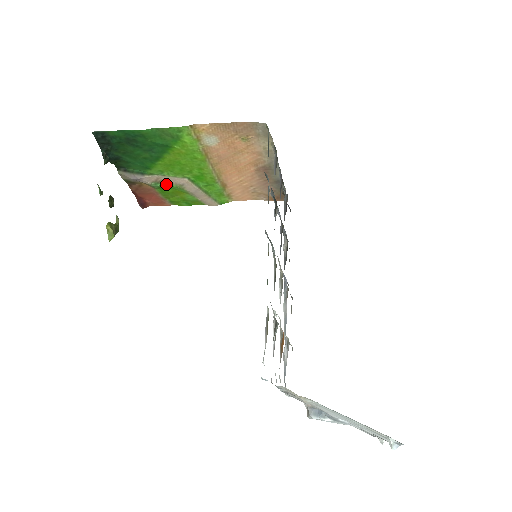
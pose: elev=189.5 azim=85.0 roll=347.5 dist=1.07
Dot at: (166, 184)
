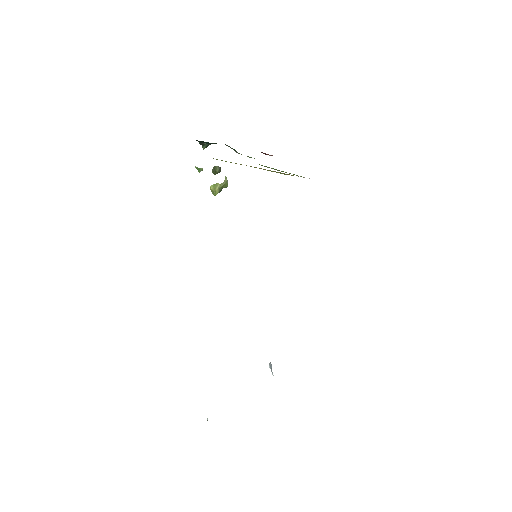
Dot at: occluded
